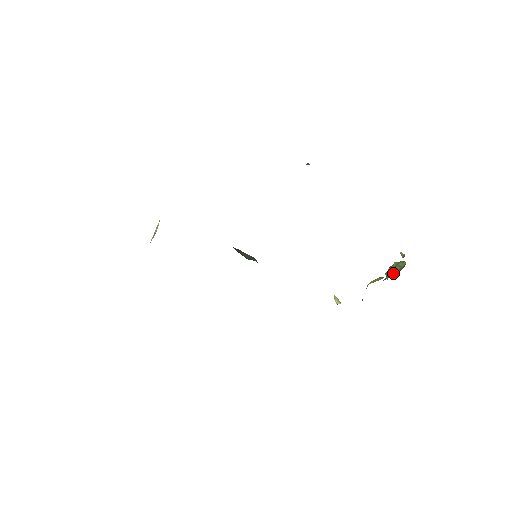
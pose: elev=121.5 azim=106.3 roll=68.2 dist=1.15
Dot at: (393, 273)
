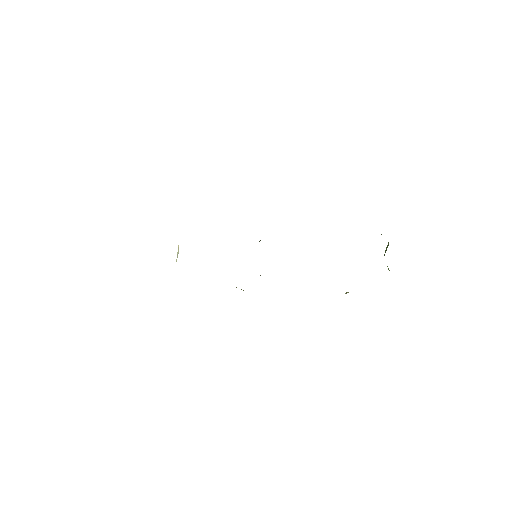
Dot at: (384, 255)
